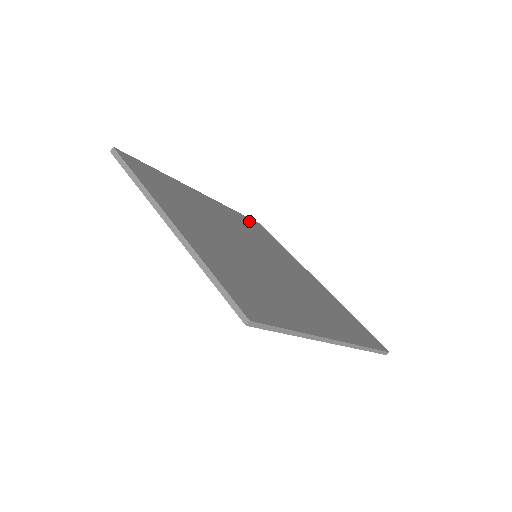
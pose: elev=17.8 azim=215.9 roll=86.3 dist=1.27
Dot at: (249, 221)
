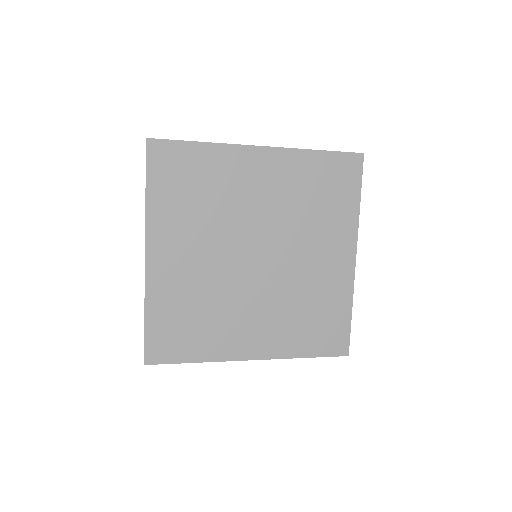
Dot at: (329, 165)
